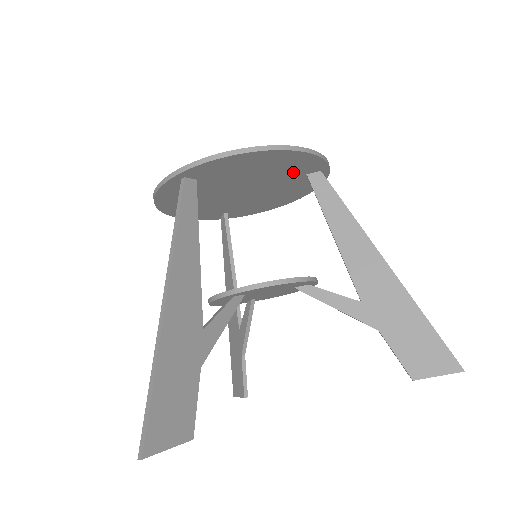
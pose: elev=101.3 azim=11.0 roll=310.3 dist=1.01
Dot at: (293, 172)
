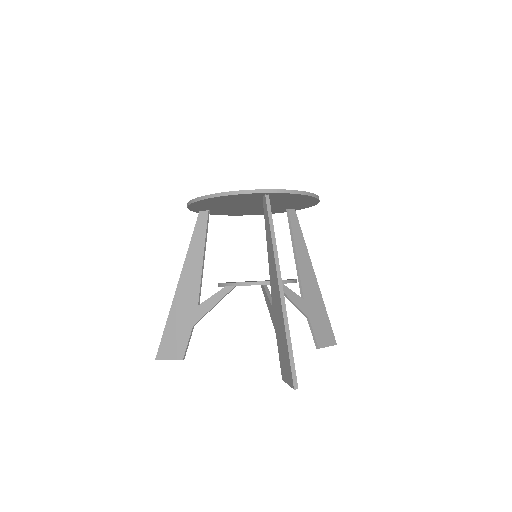
Dot at: (290, 206)
